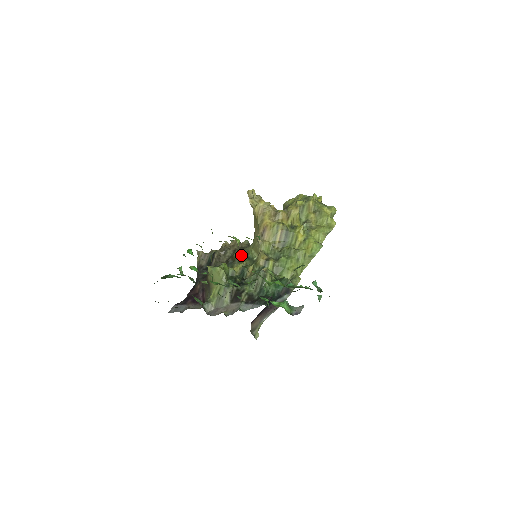
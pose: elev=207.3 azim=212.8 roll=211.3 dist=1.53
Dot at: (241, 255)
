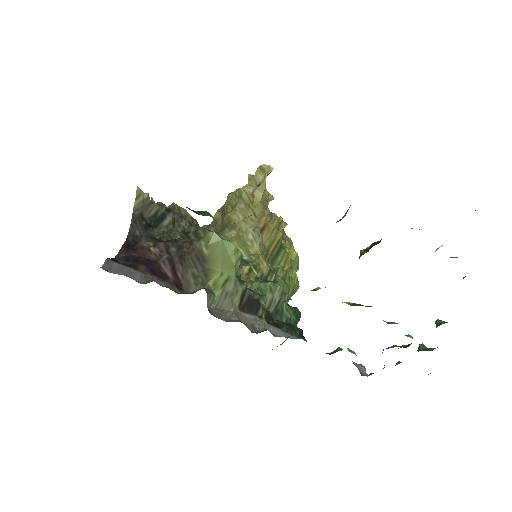
Dot at: occluded
